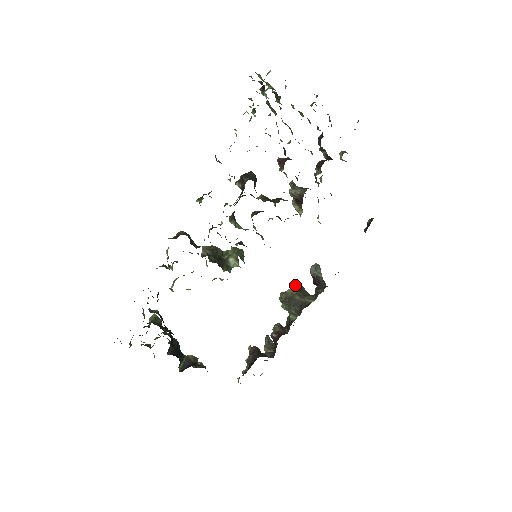
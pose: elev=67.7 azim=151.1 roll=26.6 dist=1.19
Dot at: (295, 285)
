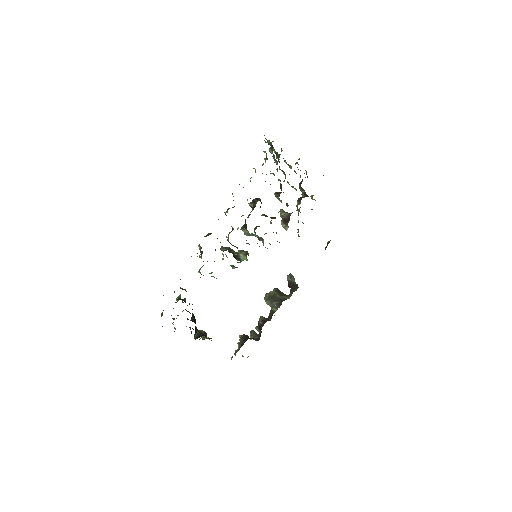
Dot at: (275, 290)
